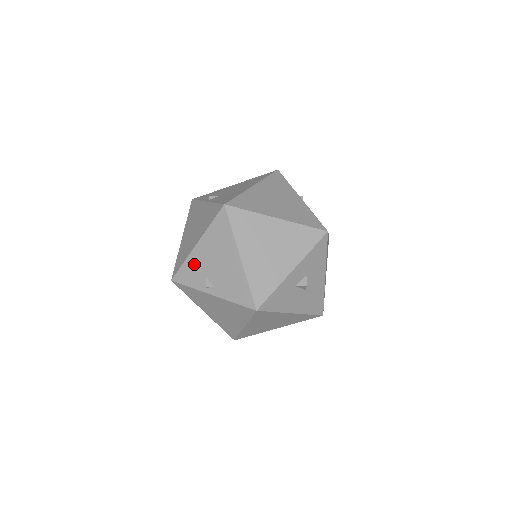
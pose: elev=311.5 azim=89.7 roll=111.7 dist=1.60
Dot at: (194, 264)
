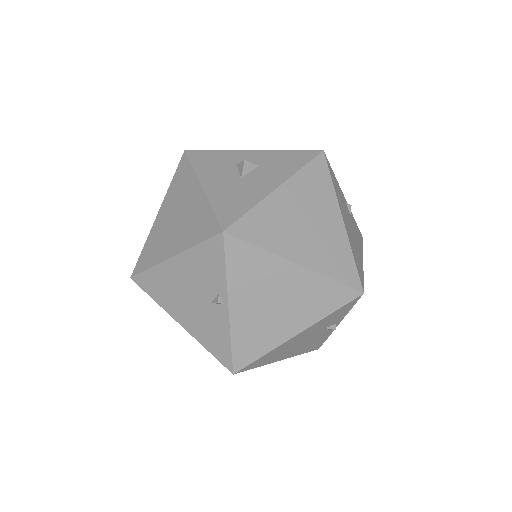
Dot at: occluded
